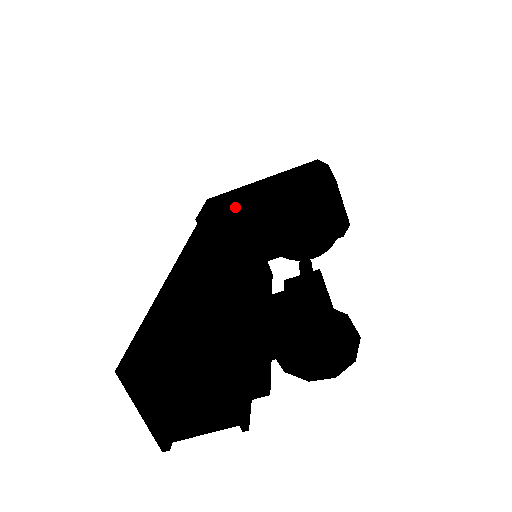
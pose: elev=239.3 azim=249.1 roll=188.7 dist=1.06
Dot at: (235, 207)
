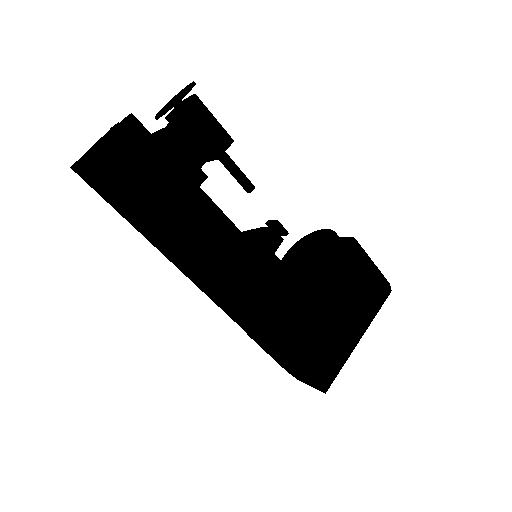
Dot at: occluded
